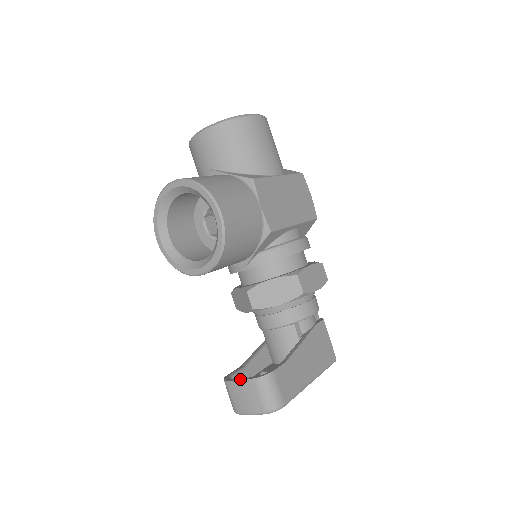
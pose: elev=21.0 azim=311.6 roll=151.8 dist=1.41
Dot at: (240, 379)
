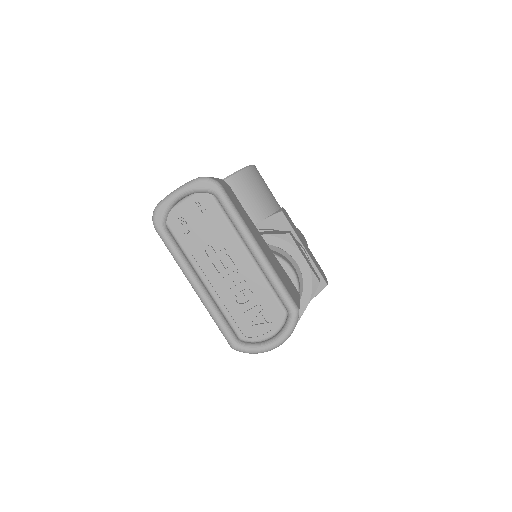
Dot at: occluded
